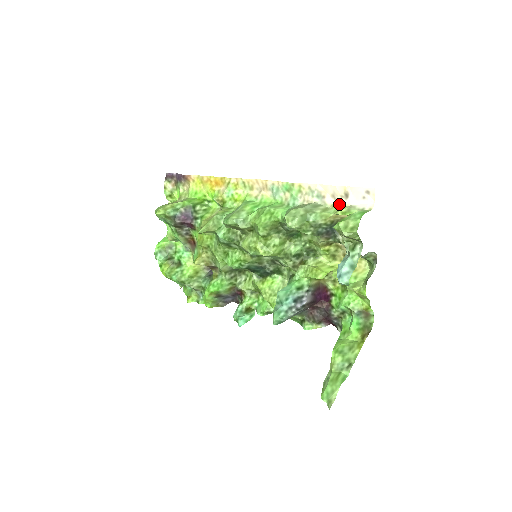
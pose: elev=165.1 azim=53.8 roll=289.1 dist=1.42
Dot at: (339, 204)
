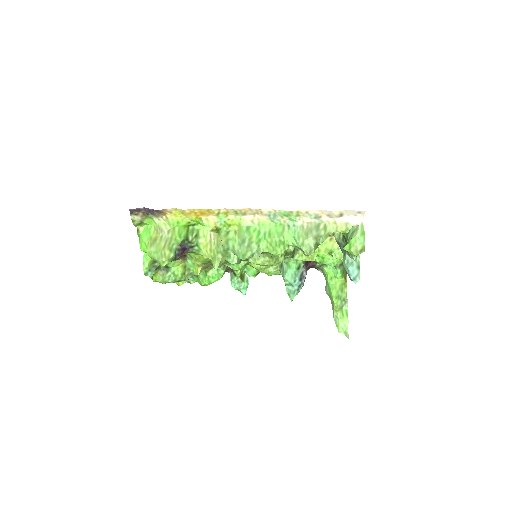
Dot at: (335, 221)
